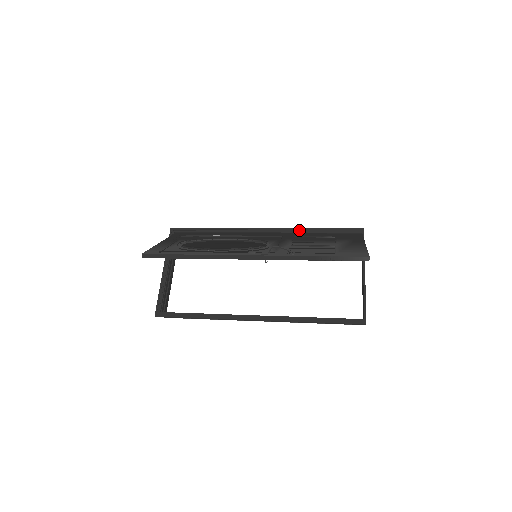
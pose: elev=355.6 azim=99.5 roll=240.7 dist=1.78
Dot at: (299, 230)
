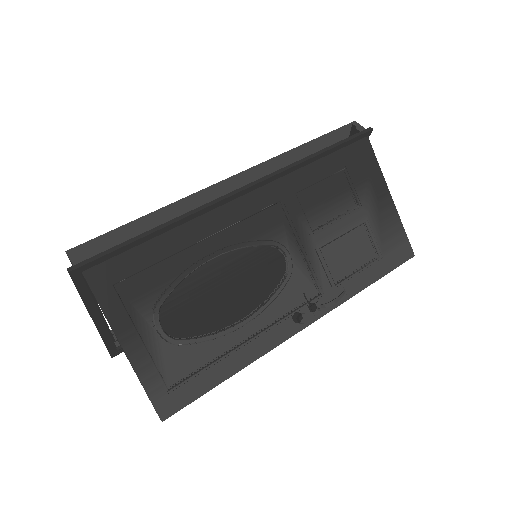
Dot at: (295, 169)
